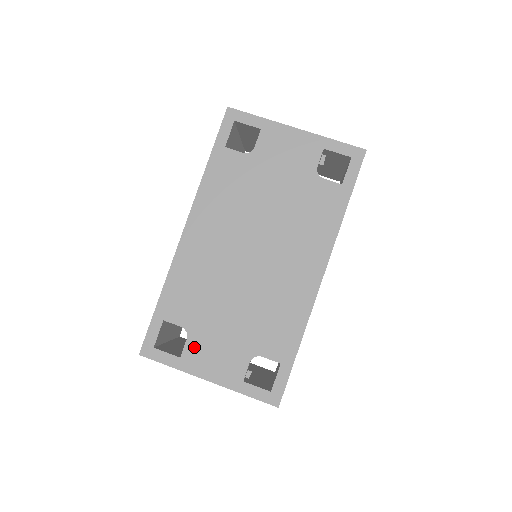
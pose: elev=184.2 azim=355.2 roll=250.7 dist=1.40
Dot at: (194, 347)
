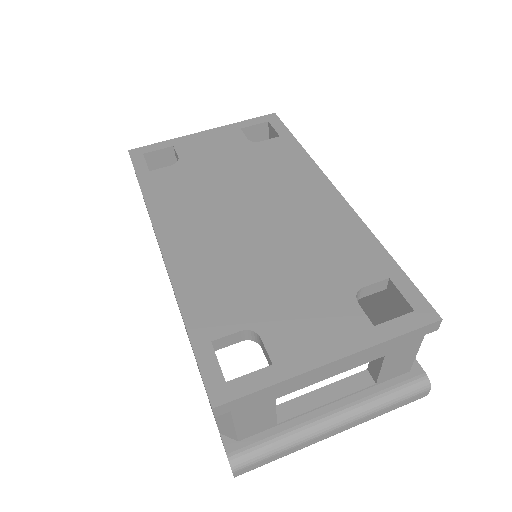
Dot at: (278, 339)
